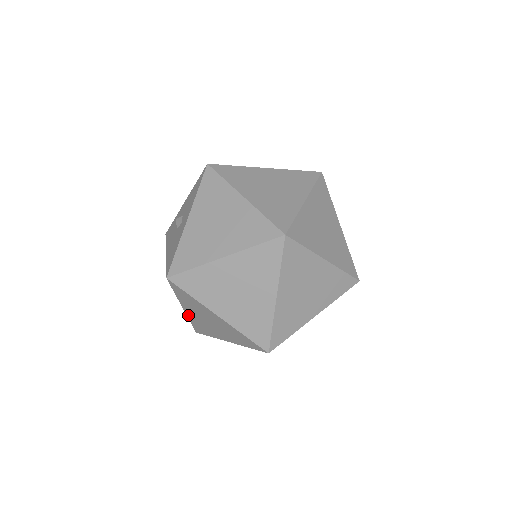
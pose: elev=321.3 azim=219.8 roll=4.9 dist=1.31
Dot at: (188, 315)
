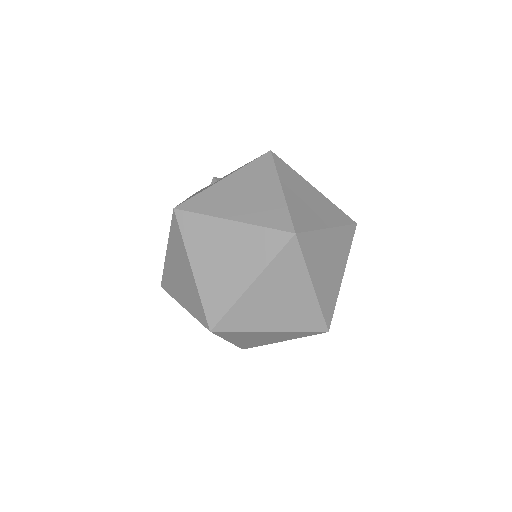
Dot at: (166, 261)
